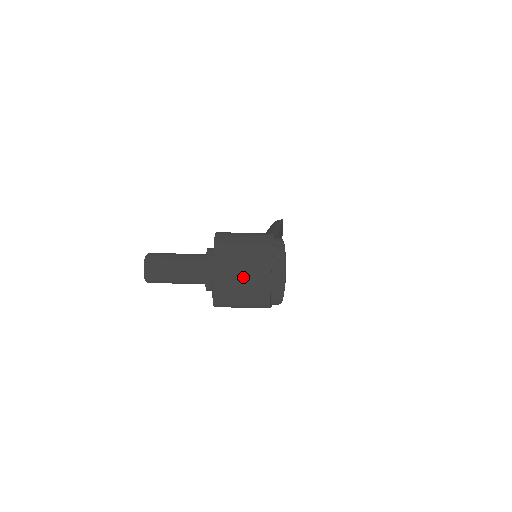
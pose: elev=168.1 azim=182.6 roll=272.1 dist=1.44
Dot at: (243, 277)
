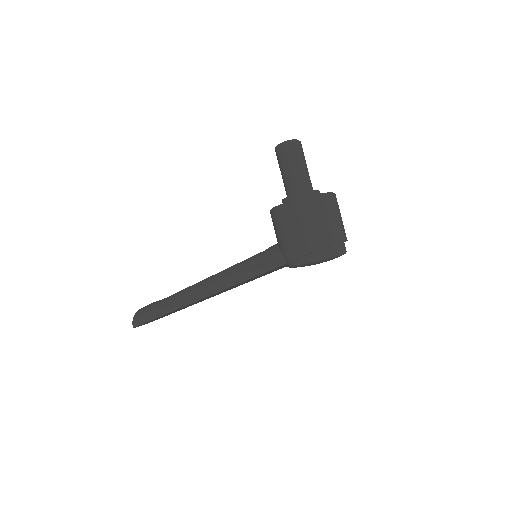
Dot at: (341, 217)
